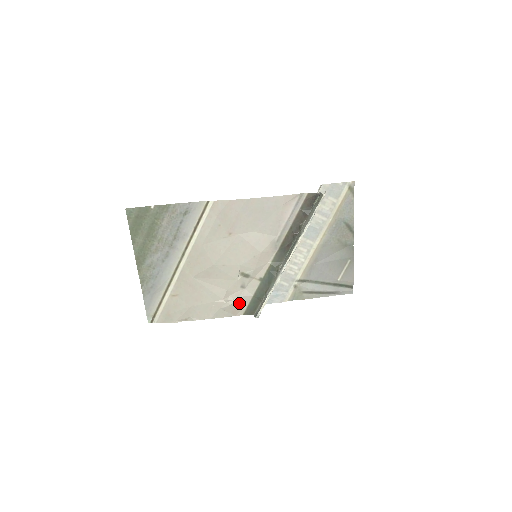
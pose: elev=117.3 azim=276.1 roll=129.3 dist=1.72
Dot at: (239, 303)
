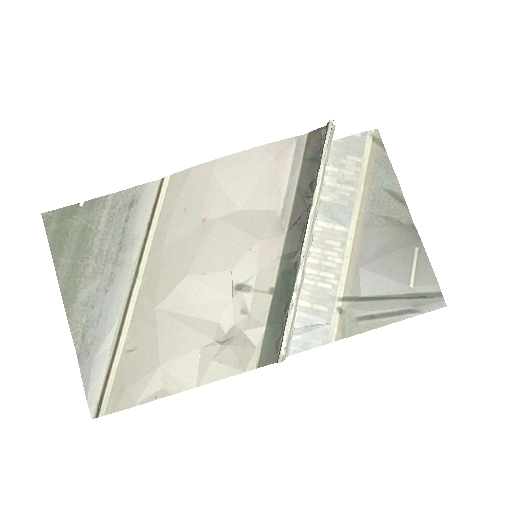
Dot at: (244, 343)
